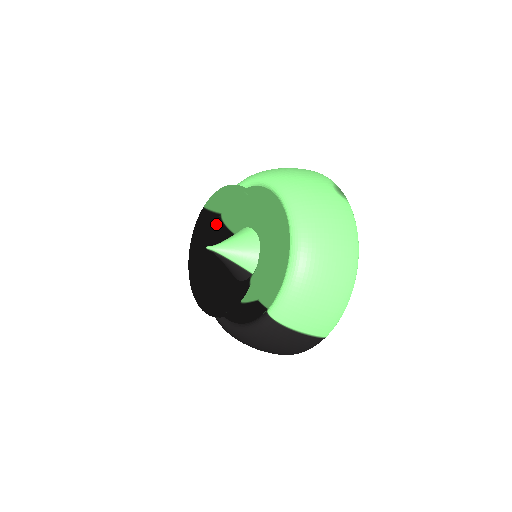
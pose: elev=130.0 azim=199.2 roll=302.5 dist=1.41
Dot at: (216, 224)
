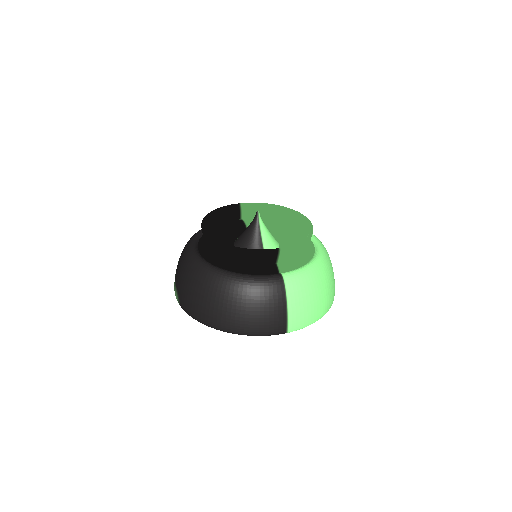
Dot at: (234, 220)
